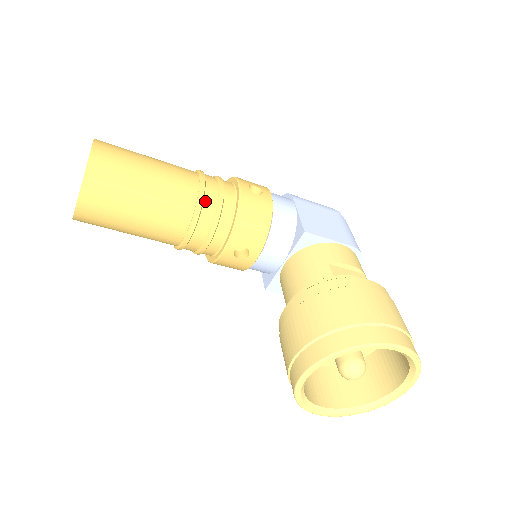
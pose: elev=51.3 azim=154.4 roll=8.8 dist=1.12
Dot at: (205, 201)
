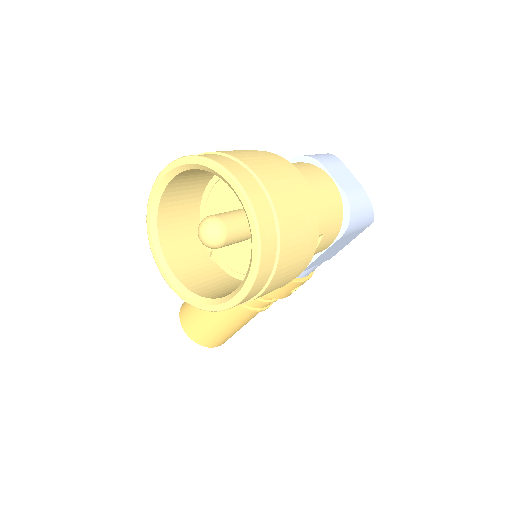
Dot at: occluded
